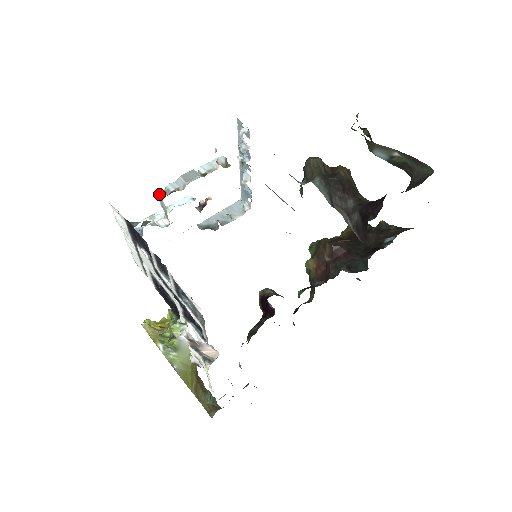
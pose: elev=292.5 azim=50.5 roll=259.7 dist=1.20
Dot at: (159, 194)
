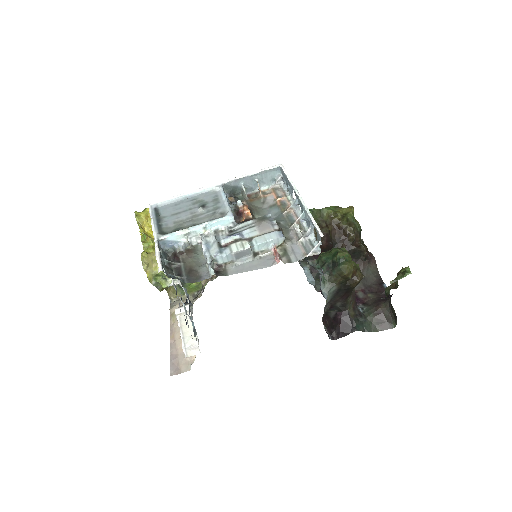
Dot at: (206, 261)
